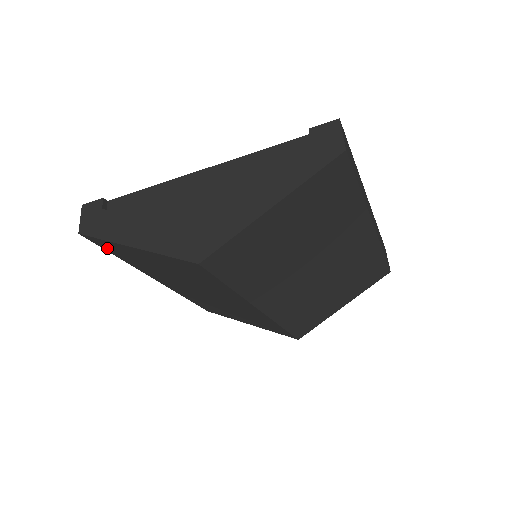
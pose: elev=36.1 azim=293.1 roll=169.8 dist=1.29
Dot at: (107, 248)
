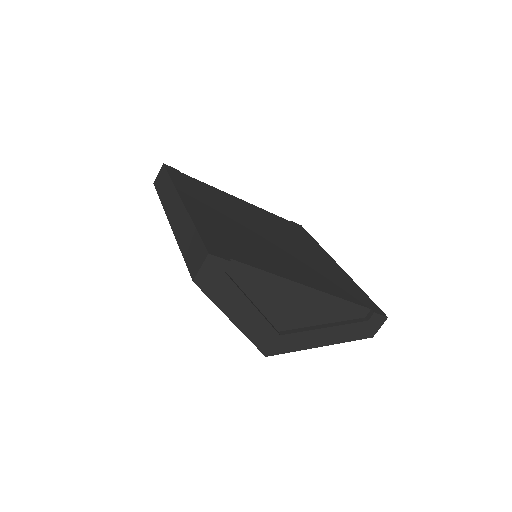
Dot at: occluded
